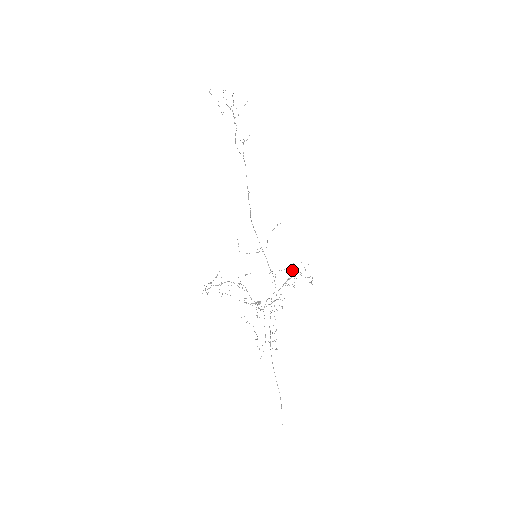
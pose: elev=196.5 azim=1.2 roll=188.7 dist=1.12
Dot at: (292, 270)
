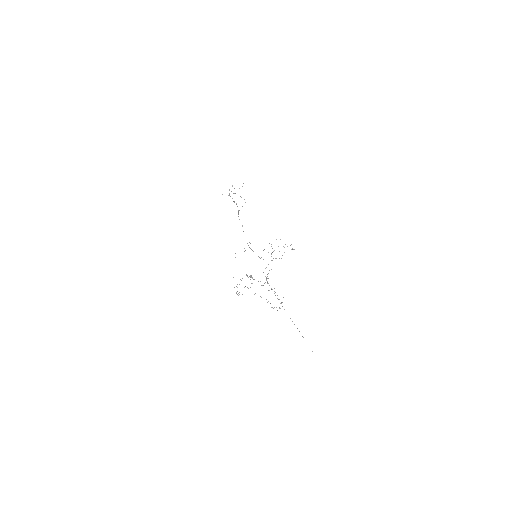
Dot at: occluded
